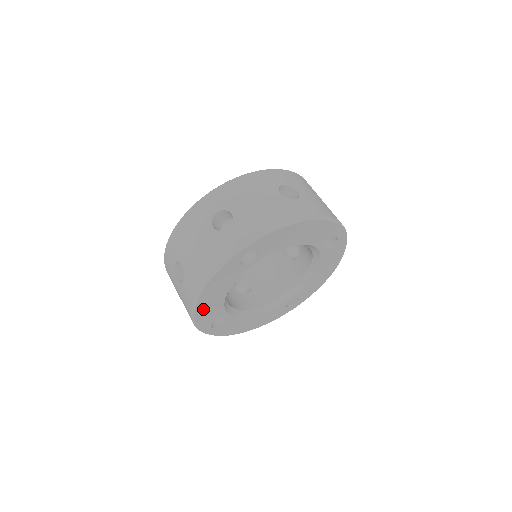
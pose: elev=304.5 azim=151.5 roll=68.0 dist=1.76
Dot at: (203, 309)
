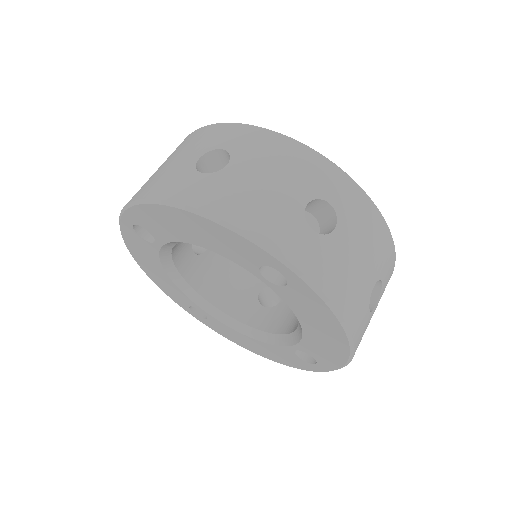
Dot at: (157, 280)
